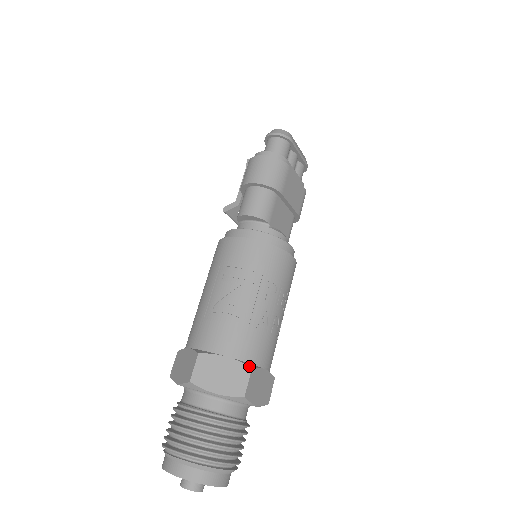
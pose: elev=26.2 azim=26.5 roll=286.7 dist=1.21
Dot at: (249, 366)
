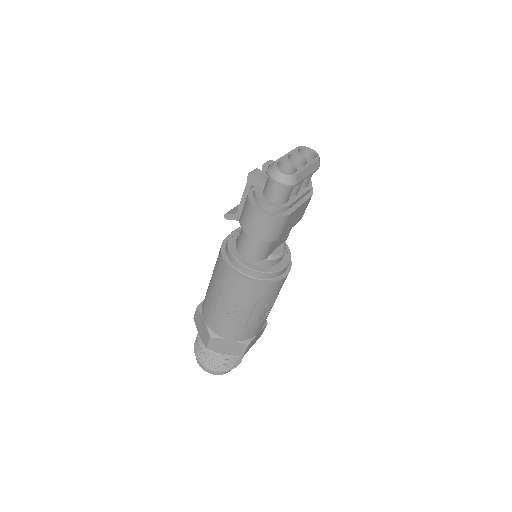
Dot at: (246, 345)
